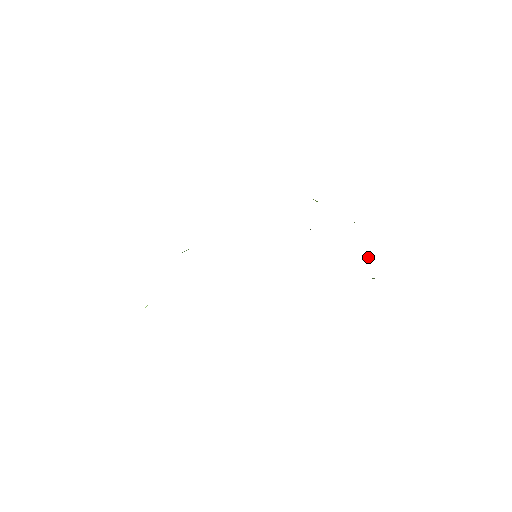
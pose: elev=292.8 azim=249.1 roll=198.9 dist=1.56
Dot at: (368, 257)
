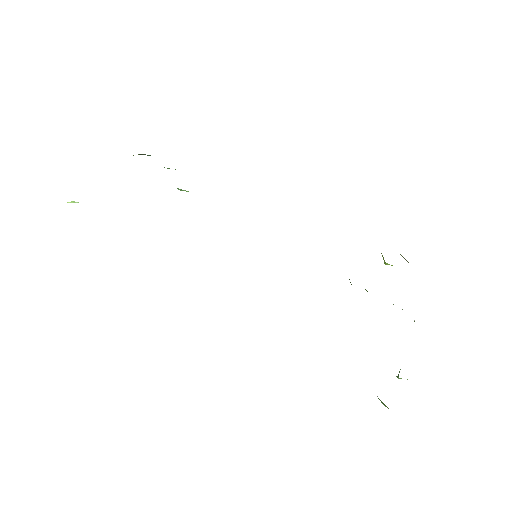
Dot at: occluded
